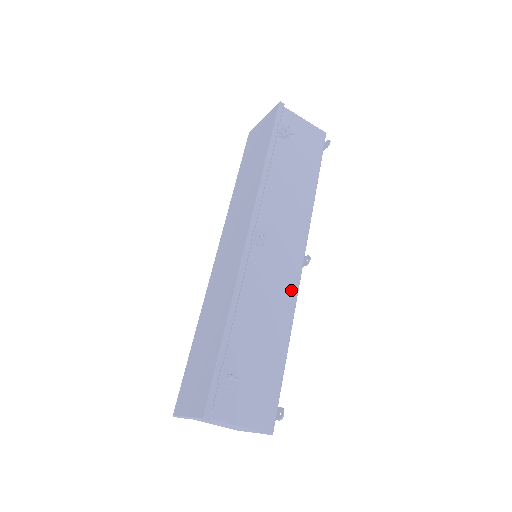
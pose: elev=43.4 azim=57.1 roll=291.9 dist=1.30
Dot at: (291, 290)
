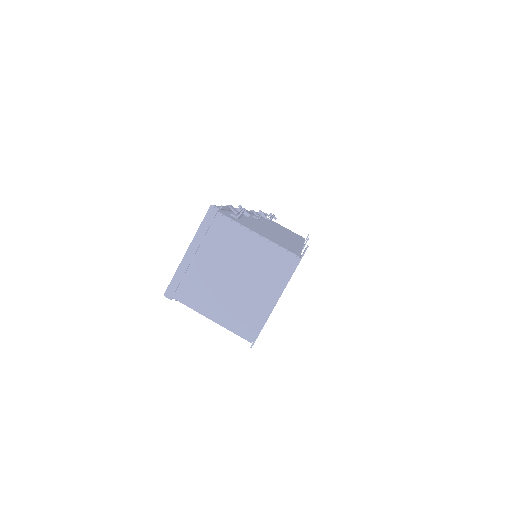
Dot at: (295, 242)
